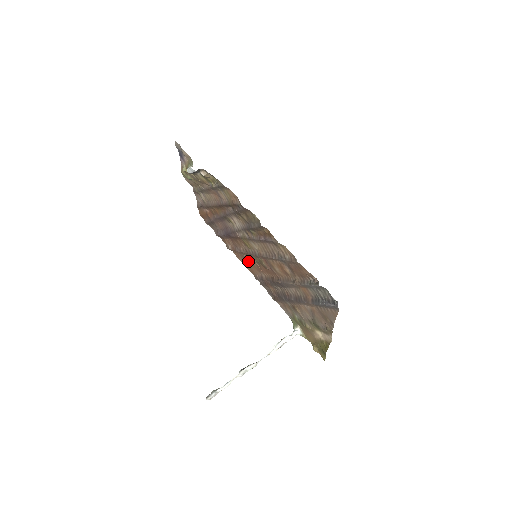
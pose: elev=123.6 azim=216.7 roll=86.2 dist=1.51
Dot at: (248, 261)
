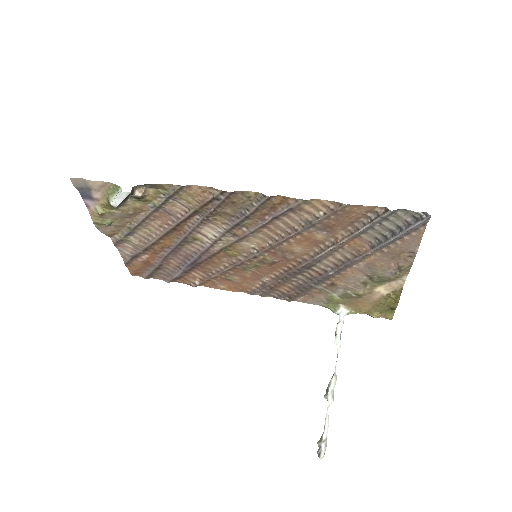
Dot at: (235, 278)
